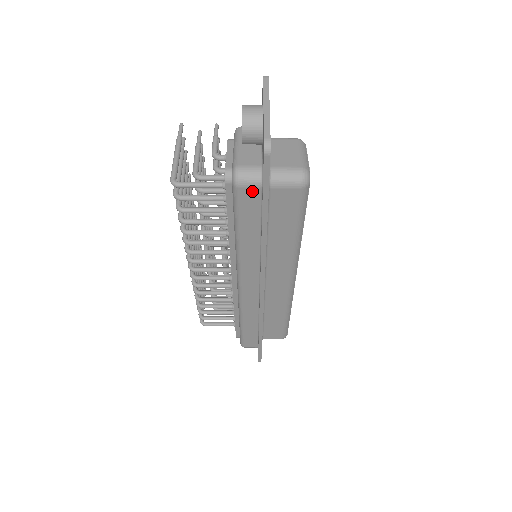
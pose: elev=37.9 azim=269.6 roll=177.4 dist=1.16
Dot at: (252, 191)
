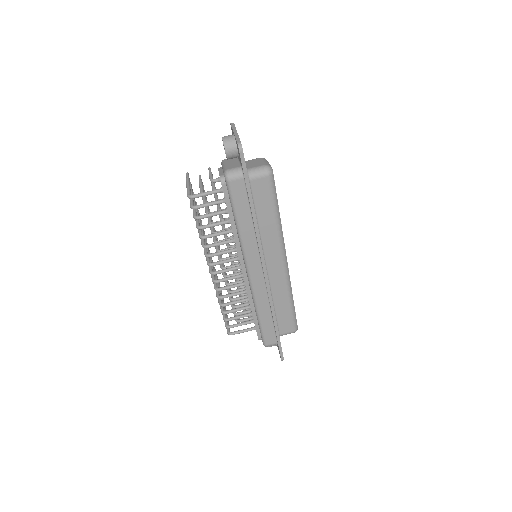
Dot at: (239, 182)
